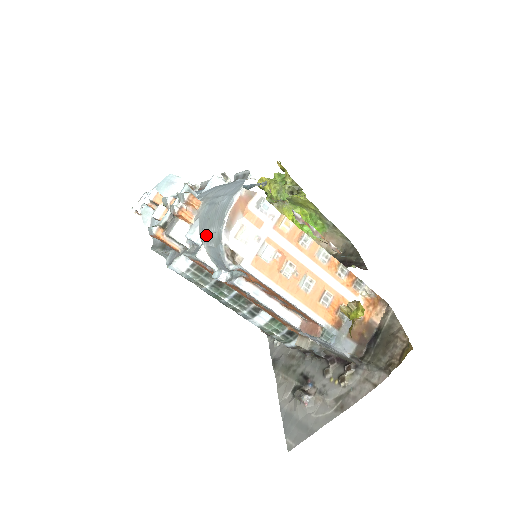
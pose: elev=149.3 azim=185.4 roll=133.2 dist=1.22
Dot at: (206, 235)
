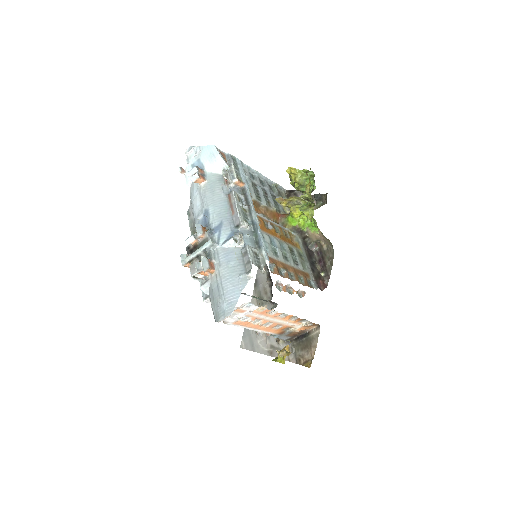
Dot at: (211, 301)
